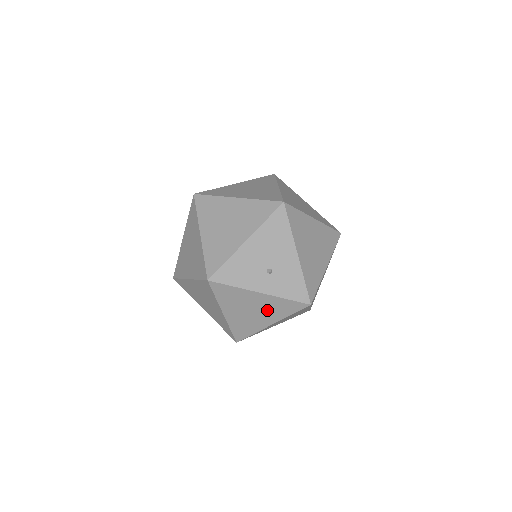
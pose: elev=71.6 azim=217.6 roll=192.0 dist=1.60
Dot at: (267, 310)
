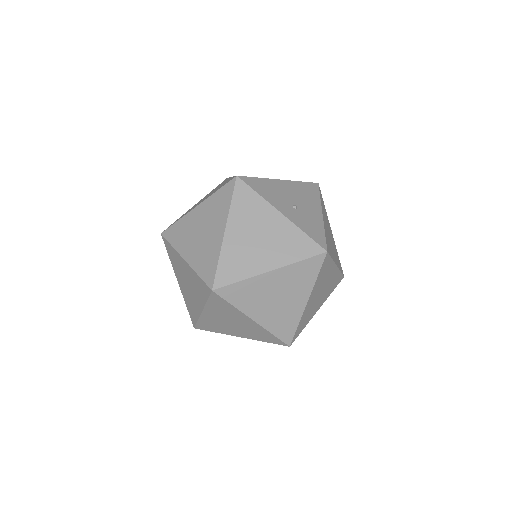
Dot at: (276, 243)
